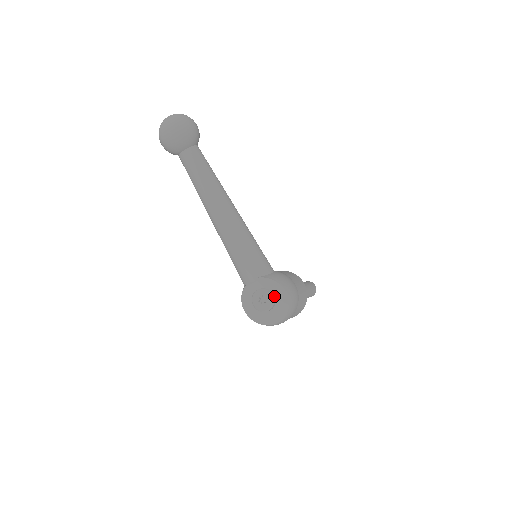
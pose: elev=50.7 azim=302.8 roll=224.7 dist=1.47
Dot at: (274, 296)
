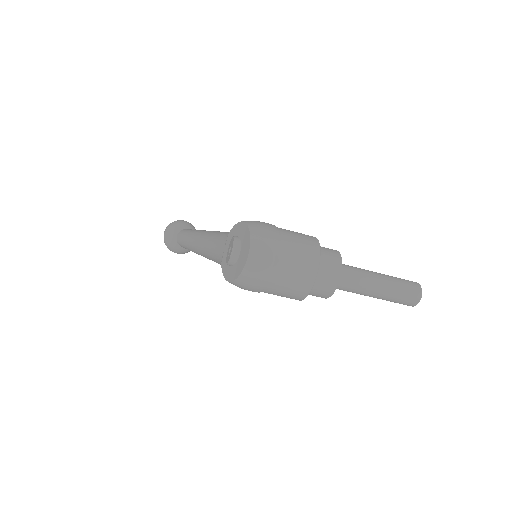
Dot at: (237, 237)
